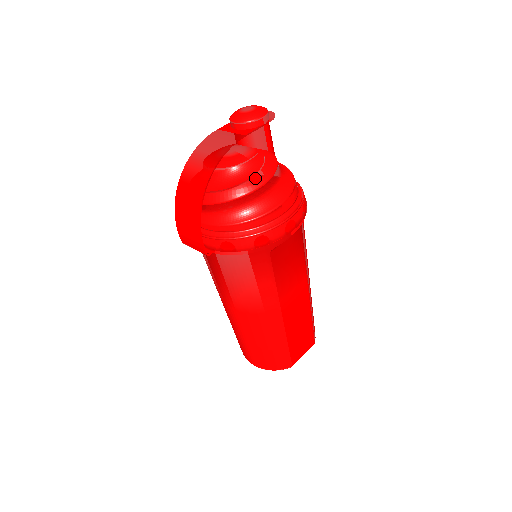
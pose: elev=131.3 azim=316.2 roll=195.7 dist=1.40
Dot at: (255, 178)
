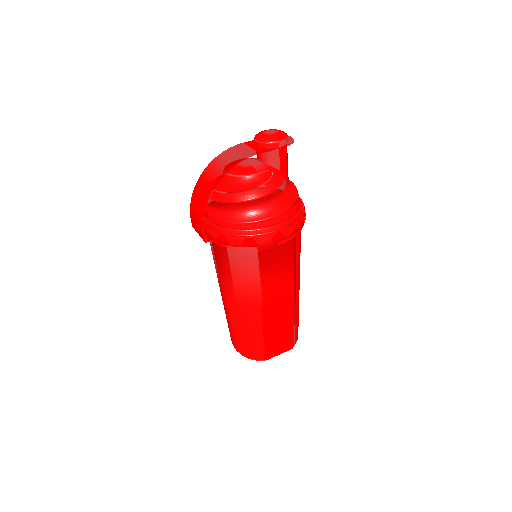
Dot at: (257, 189)
